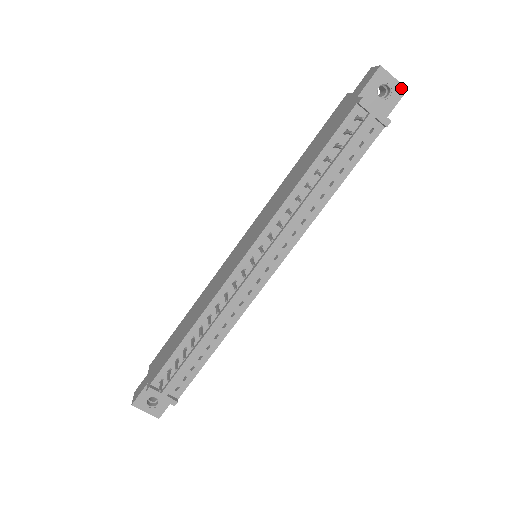
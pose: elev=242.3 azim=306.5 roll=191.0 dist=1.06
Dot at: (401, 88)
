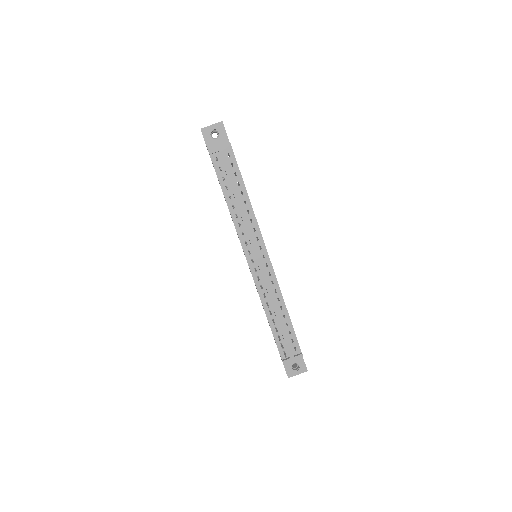
Dot at: (219, 124)
